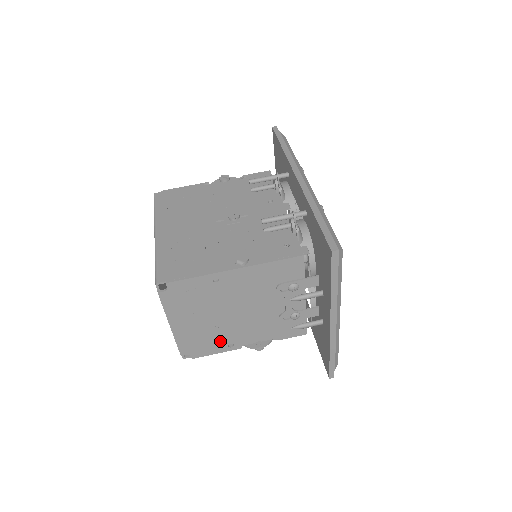
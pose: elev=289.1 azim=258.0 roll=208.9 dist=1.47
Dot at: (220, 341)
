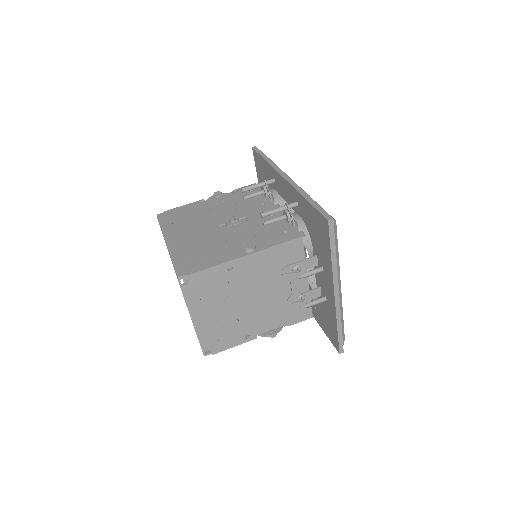
Dot at: (237, 332)
